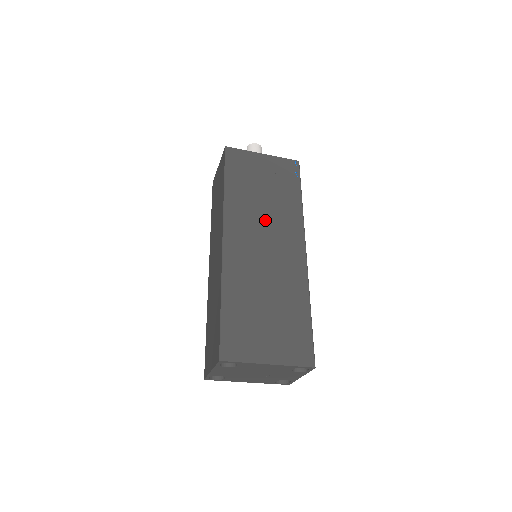
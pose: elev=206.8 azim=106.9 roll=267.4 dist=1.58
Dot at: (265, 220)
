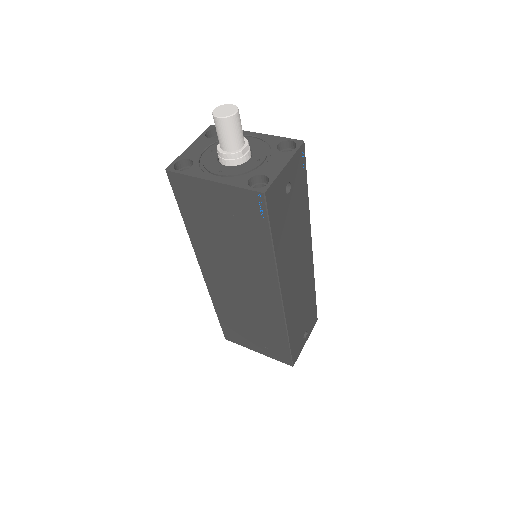
Dot at: (234, 263)
